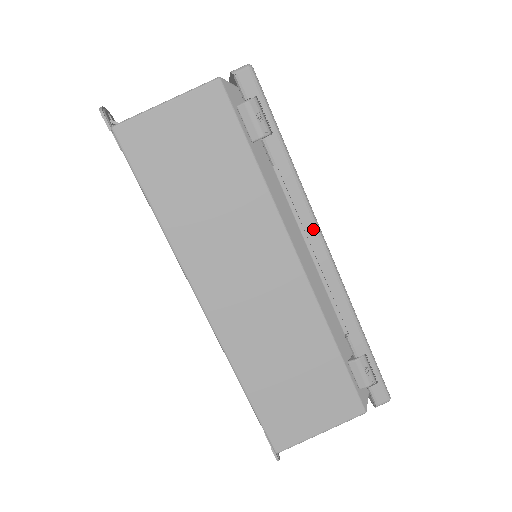
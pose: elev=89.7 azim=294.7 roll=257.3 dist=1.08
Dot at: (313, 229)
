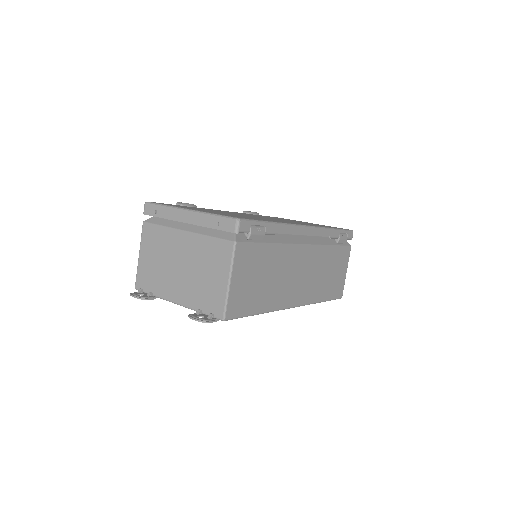
Dot at: (301, 229)
